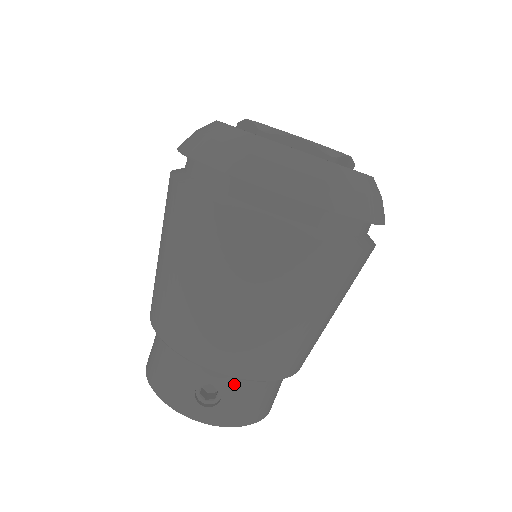
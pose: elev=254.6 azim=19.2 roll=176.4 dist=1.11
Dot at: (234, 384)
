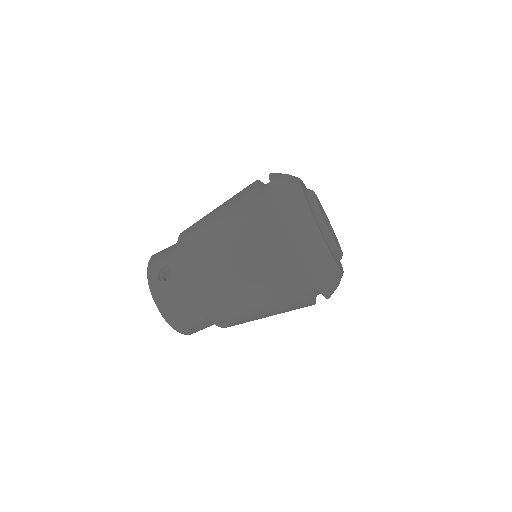
Dot at: occluded
